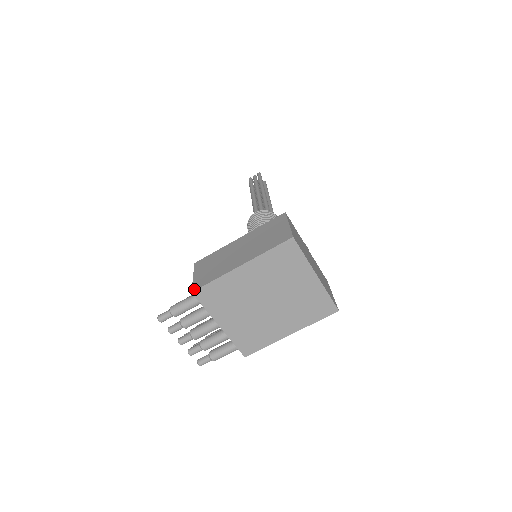
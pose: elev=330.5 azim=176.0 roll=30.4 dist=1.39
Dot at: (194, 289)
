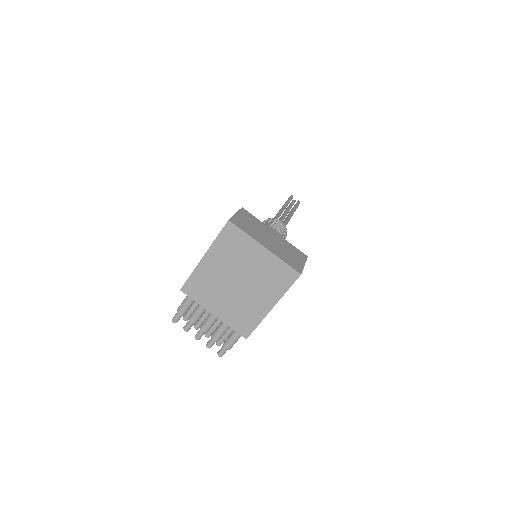
Dot at: (182, 287)
